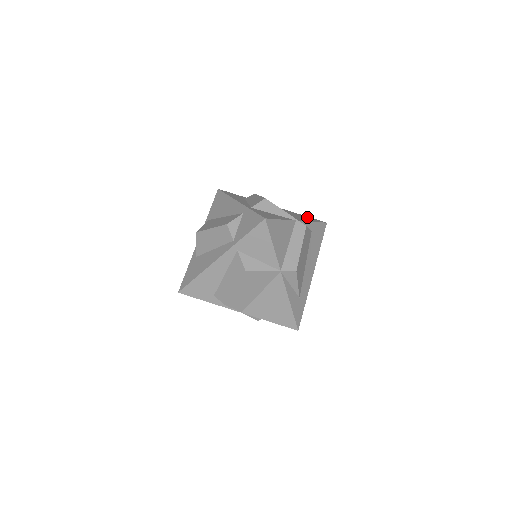
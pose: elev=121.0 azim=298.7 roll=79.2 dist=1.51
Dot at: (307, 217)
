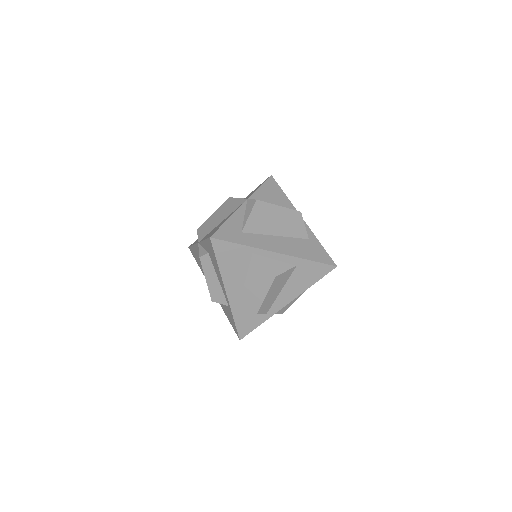
Dot at: occluded
